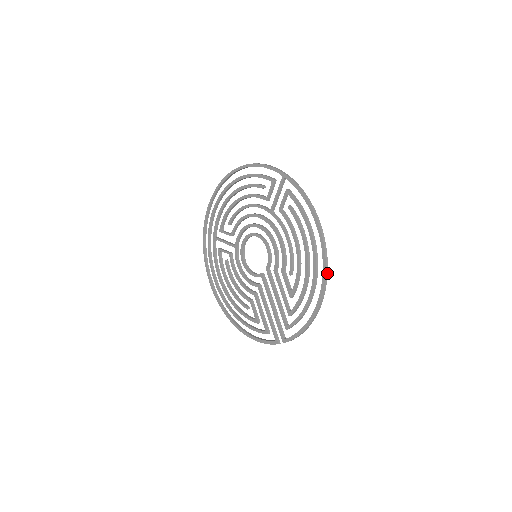
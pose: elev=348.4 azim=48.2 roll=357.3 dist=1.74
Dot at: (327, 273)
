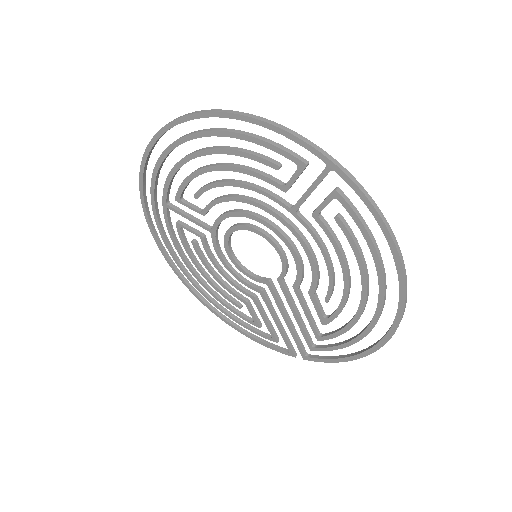
Dot at: (400, 321)
